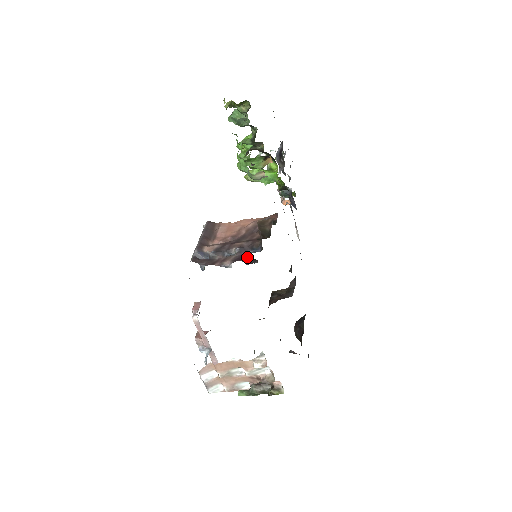
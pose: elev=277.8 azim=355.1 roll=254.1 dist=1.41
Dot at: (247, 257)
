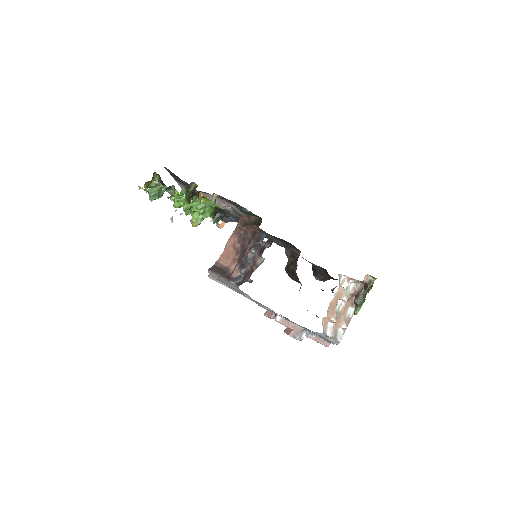
Dot at: (265, 244)
